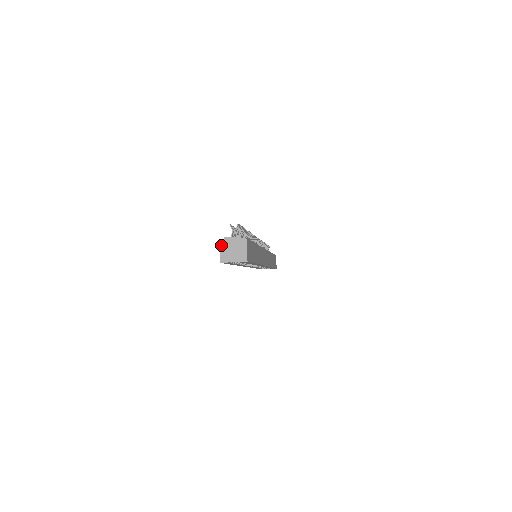
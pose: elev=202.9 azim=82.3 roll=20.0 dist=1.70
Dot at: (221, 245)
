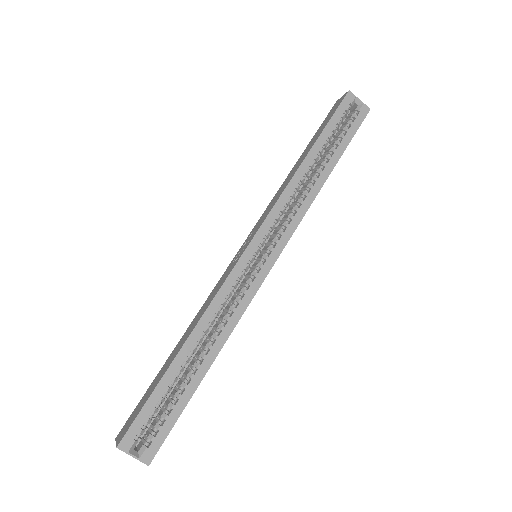
Dot at: occluded
